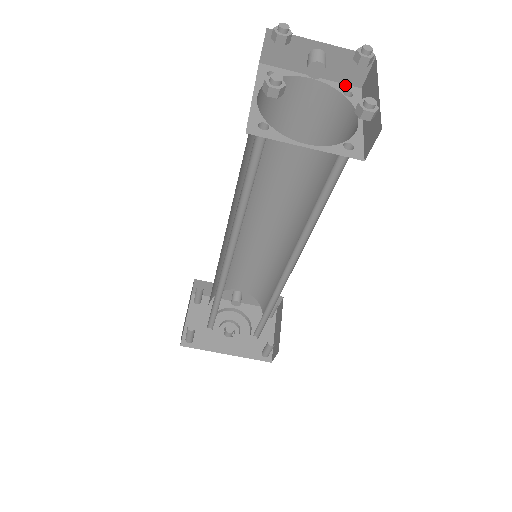
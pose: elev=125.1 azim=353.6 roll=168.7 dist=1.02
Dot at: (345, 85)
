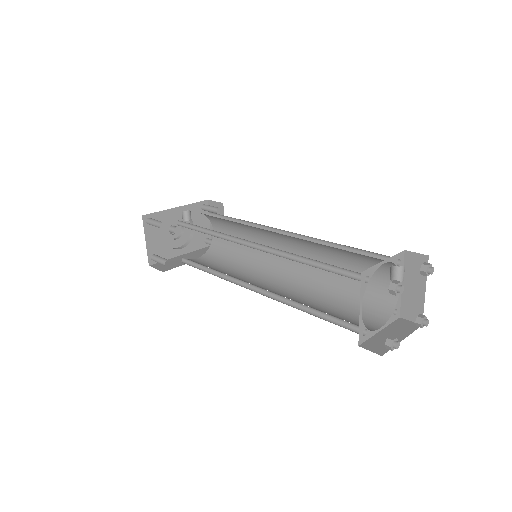
Dot at: (398, 254)
